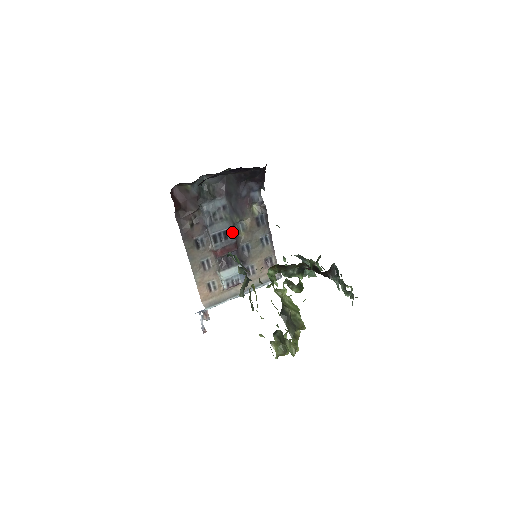
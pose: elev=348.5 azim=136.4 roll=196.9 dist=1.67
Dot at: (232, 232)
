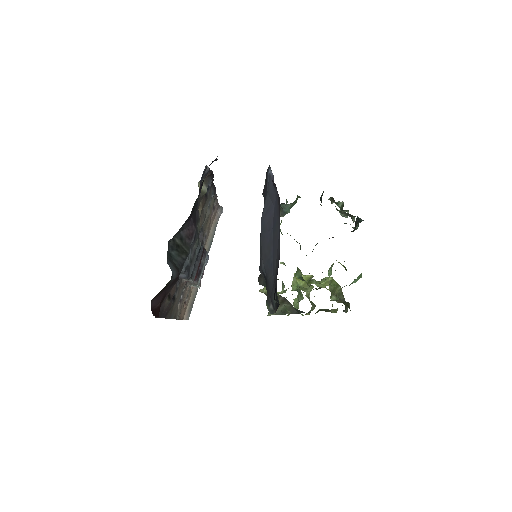
Dot at: (200, 245)
